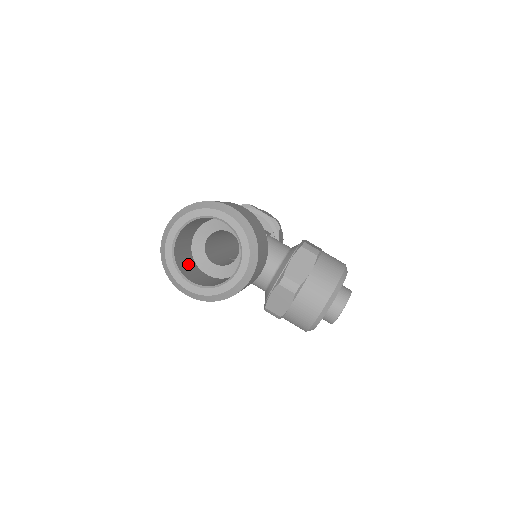
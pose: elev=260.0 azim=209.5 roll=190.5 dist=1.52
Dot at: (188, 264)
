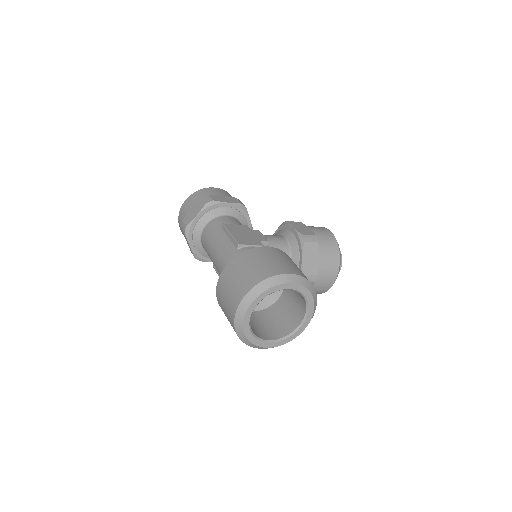
Dot at: occluded
